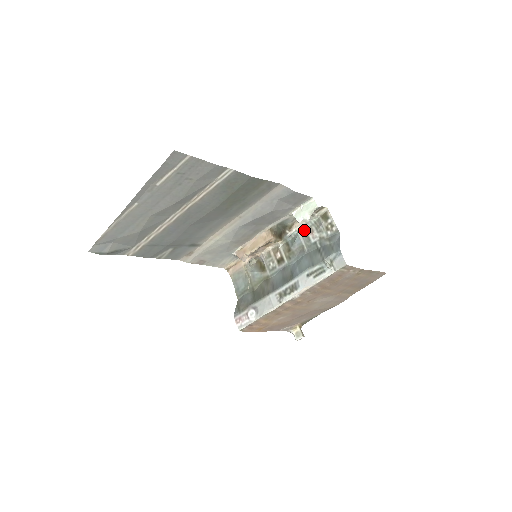
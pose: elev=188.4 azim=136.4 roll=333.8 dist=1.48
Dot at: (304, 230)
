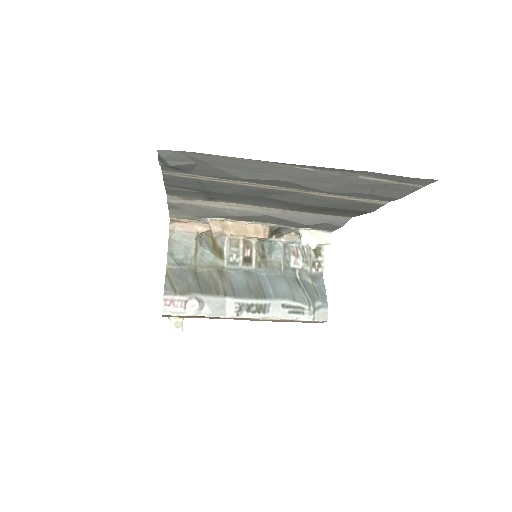
Dot at: (288, 246)
